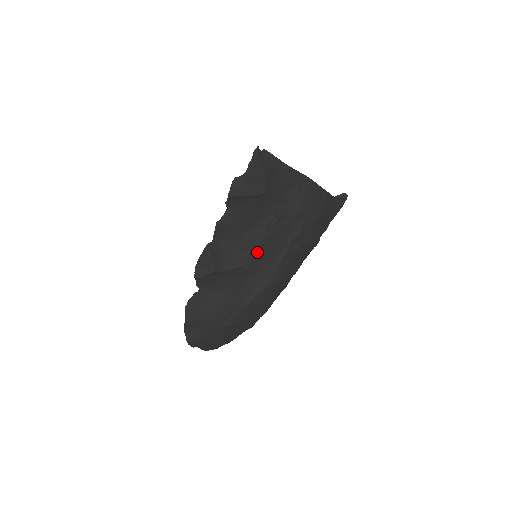
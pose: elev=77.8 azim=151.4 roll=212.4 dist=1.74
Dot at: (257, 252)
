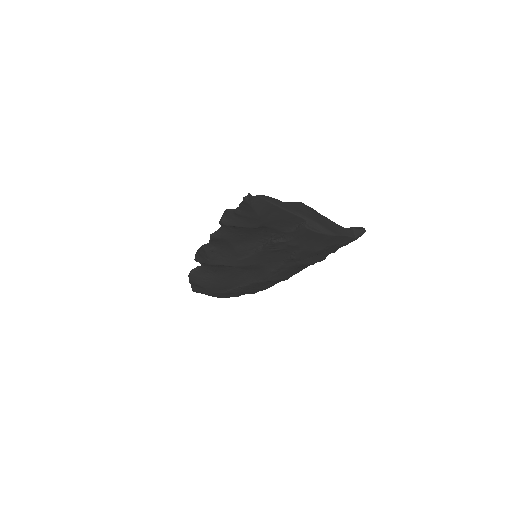
Dot at: (252, 260)
